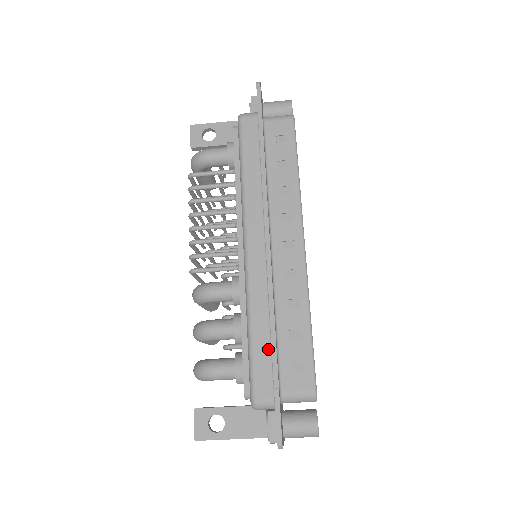
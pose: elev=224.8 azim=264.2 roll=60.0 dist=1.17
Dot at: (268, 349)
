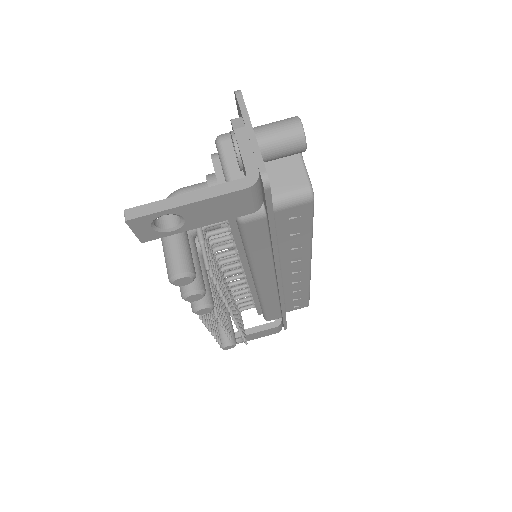
Dot at: occluded
